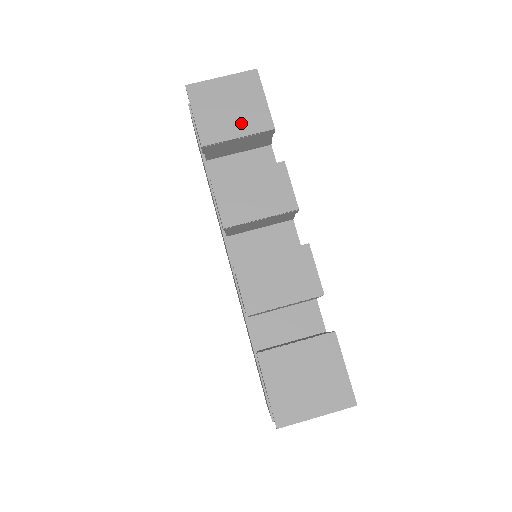
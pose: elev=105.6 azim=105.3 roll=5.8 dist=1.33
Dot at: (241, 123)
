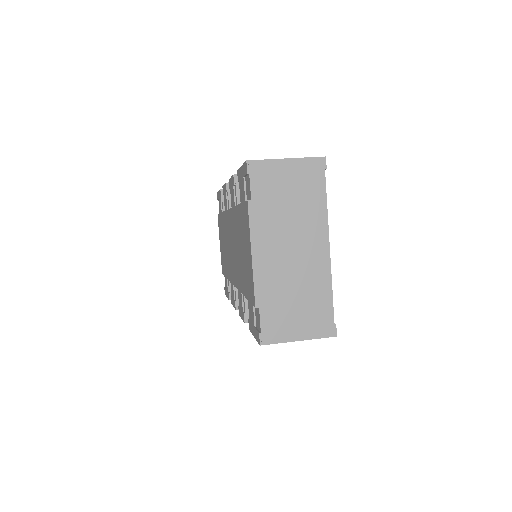
Dot at: occluded
